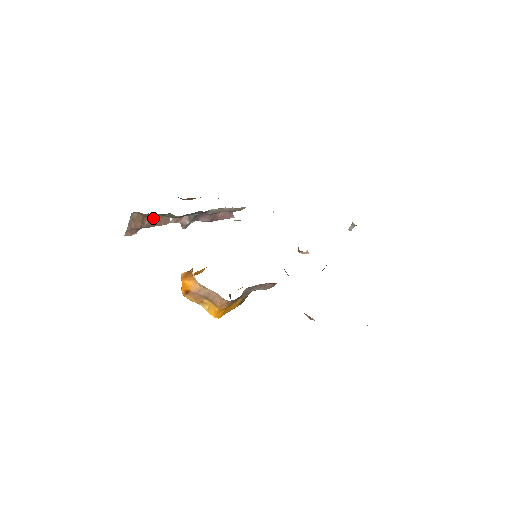
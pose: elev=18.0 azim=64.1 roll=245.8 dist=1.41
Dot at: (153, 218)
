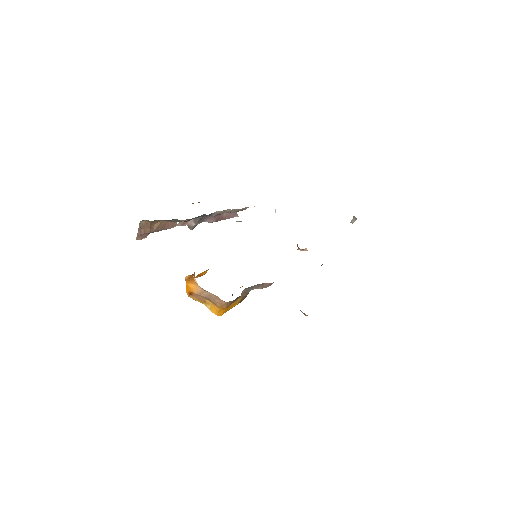
Dot at: (161, 223)
